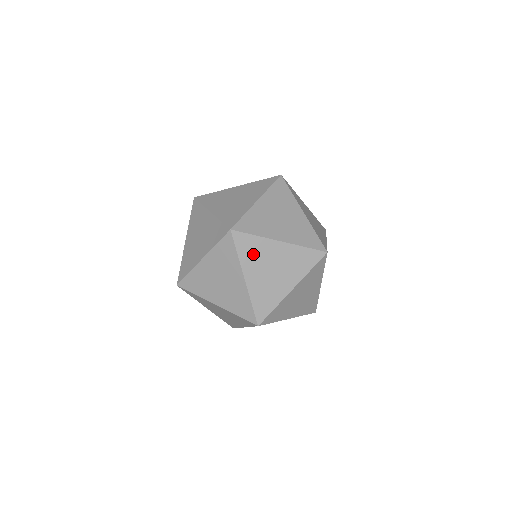
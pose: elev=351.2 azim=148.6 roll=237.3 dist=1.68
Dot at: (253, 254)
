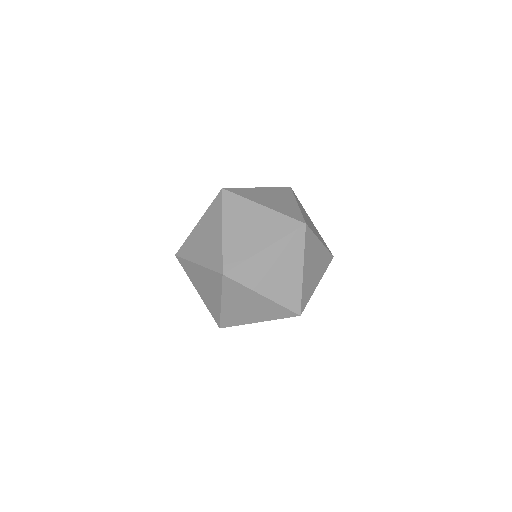
Dot at: (236, 211)
